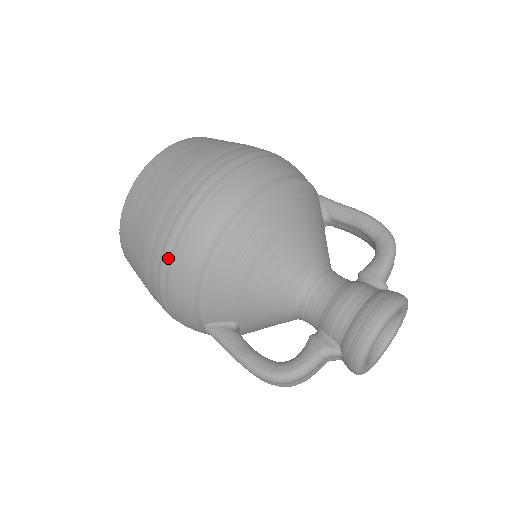
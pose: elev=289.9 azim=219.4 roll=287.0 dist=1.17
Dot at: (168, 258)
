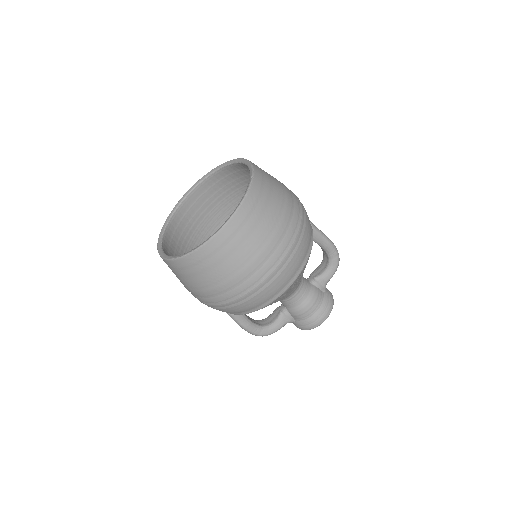
Dot at: (227, 305)
